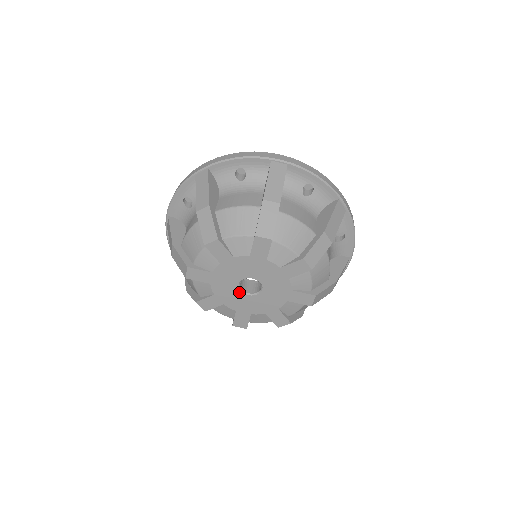
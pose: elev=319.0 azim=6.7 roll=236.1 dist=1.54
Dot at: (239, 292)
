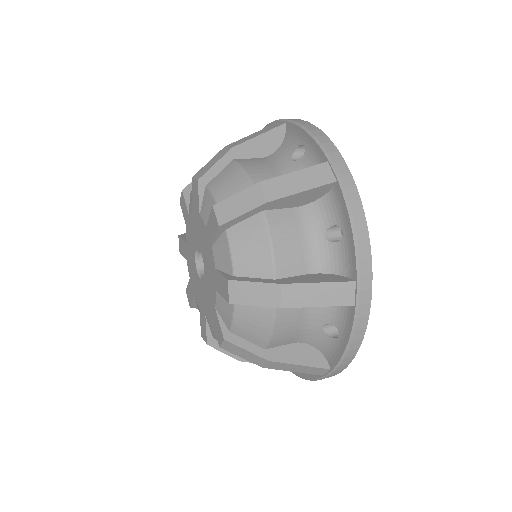
Dot at: (197, 274)
